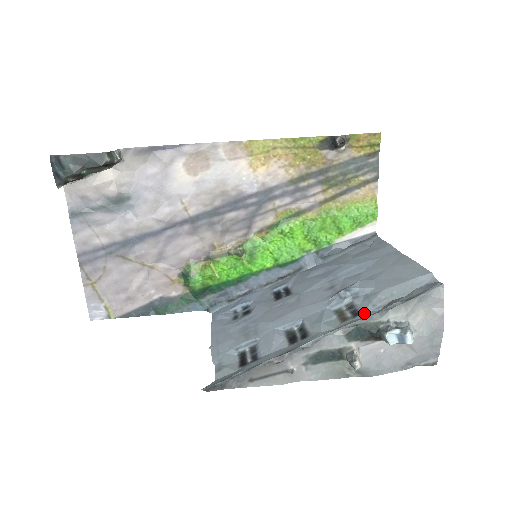
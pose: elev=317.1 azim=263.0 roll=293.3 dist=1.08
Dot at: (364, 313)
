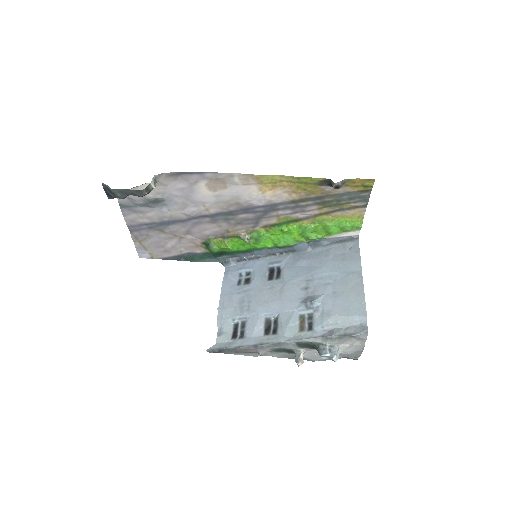
Dot at: (314, 331)
